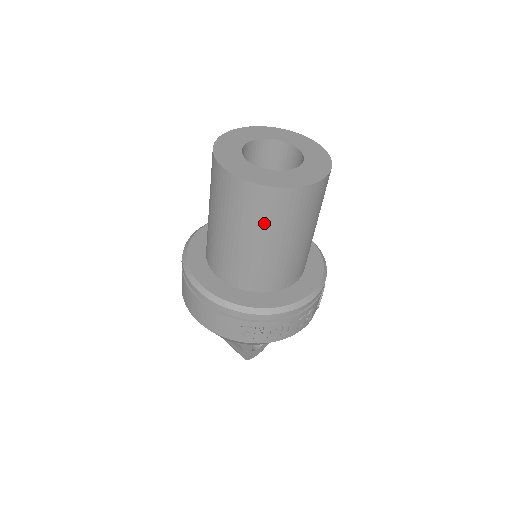
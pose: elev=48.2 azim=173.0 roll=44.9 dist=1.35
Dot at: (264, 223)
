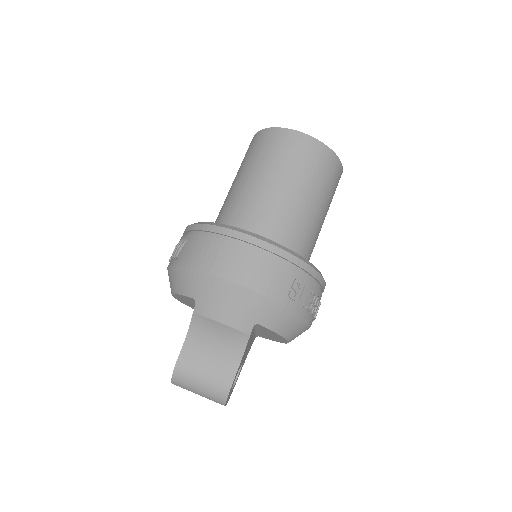
Dot at: (320, 181)
